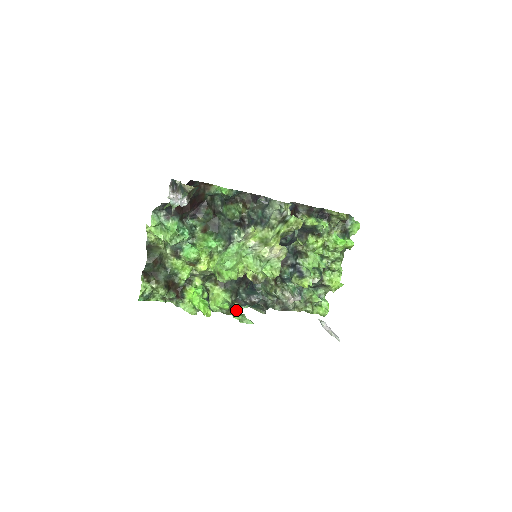
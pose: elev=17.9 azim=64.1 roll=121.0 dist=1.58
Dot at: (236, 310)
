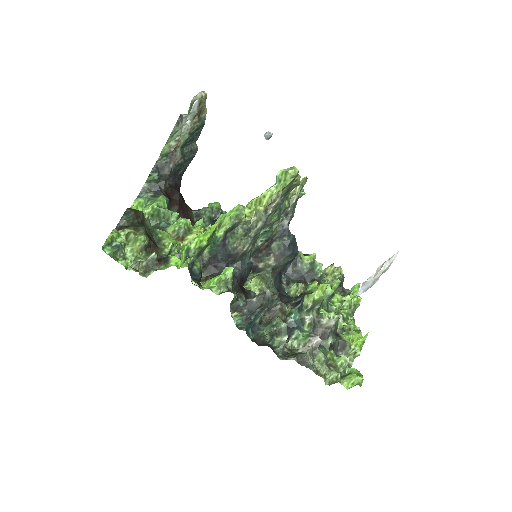
Dot at: occluded
